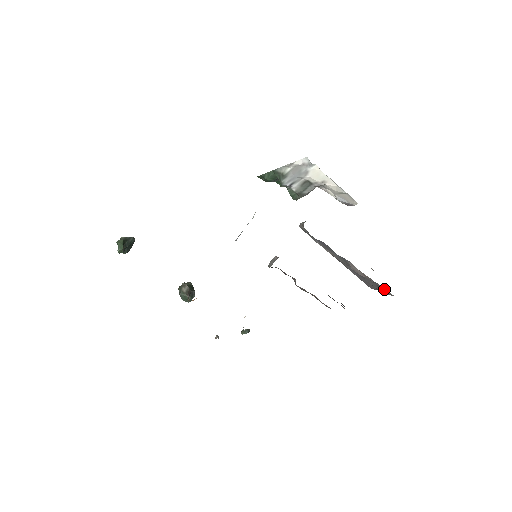
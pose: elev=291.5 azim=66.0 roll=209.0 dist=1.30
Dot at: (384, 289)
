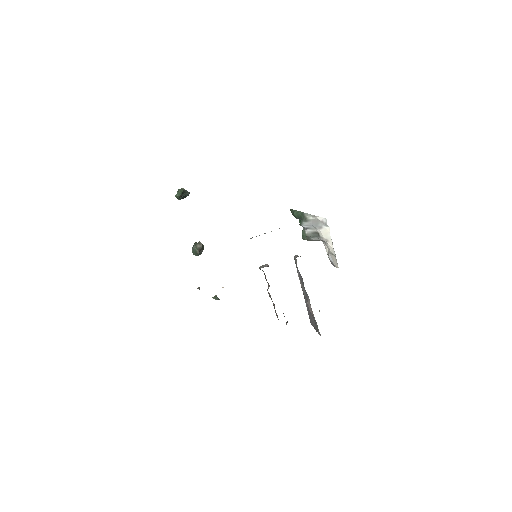
Dot at: occluded
